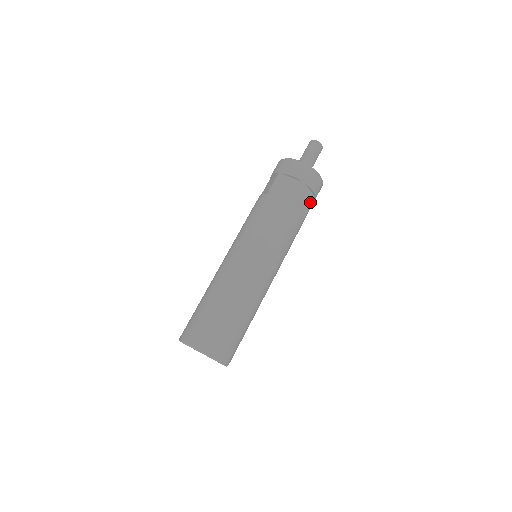
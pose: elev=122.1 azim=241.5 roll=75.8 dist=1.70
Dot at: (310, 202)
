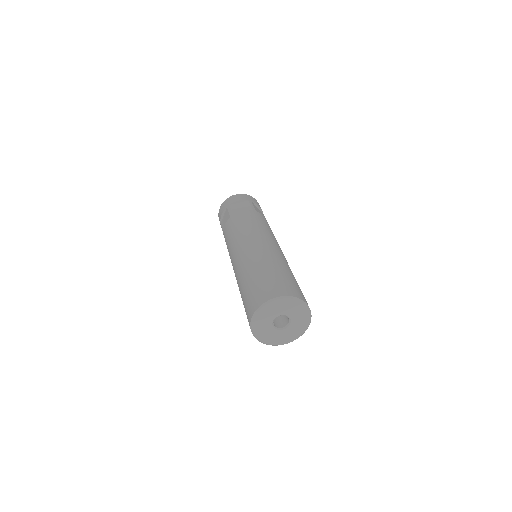
Dot at: occluded
